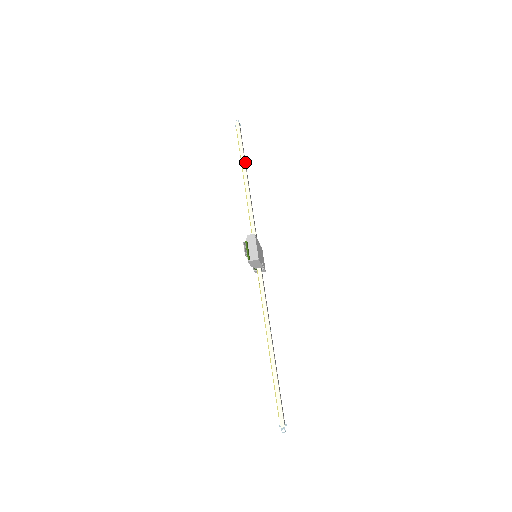
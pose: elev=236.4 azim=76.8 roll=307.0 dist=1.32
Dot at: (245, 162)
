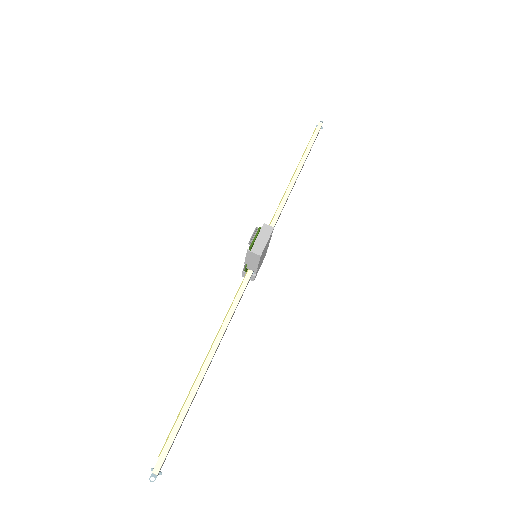
Dot at: (304, 162)
